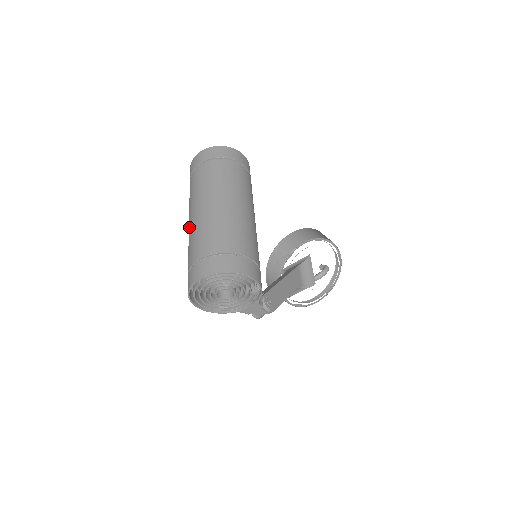
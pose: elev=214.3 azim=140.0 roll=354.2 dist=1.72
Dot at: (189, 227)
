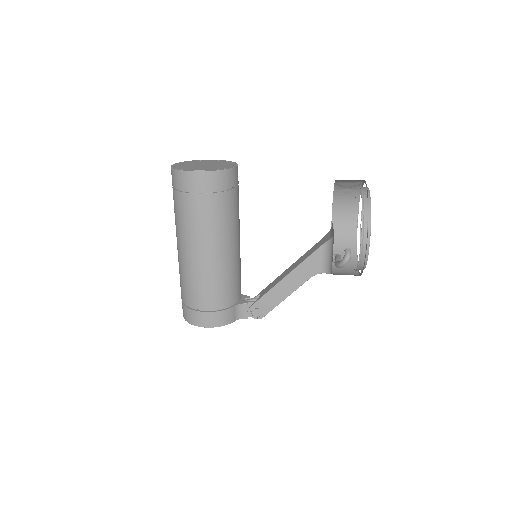
Dot at: occluded
